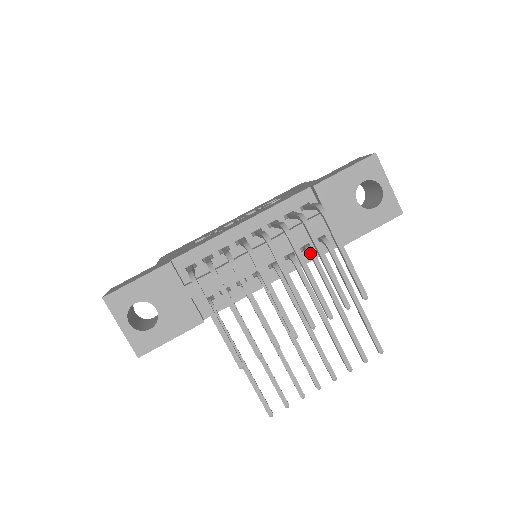
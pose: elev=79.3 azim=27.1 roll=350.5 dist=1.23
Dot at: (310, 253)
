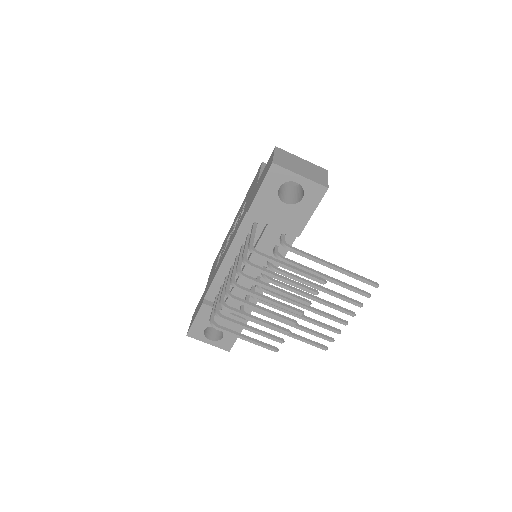
Dot at: (277, 258)
